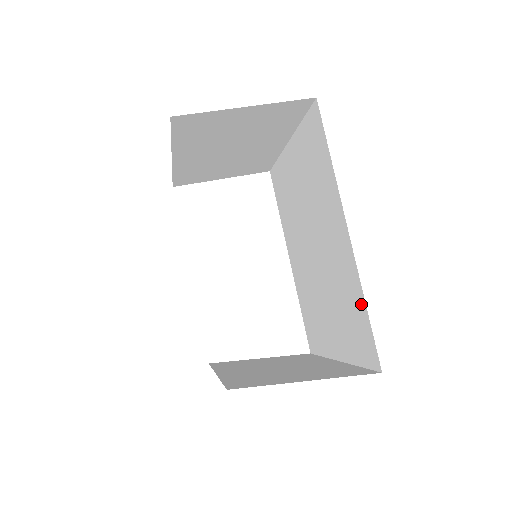
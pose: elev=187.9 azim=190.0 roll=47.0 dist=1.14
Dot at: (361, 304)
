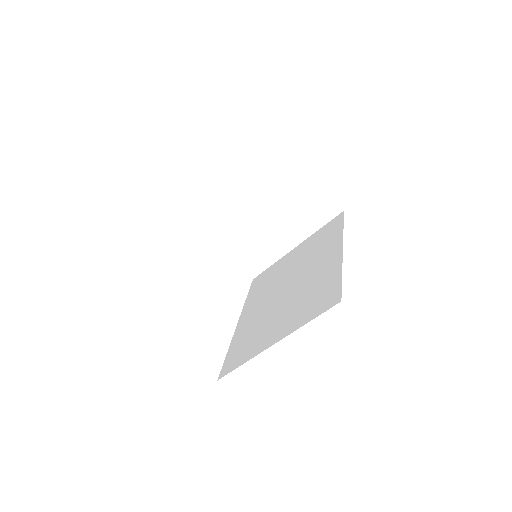
Dot at: (336, 277)
